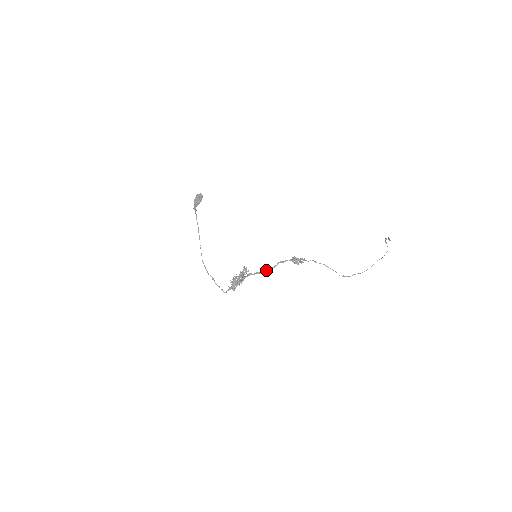
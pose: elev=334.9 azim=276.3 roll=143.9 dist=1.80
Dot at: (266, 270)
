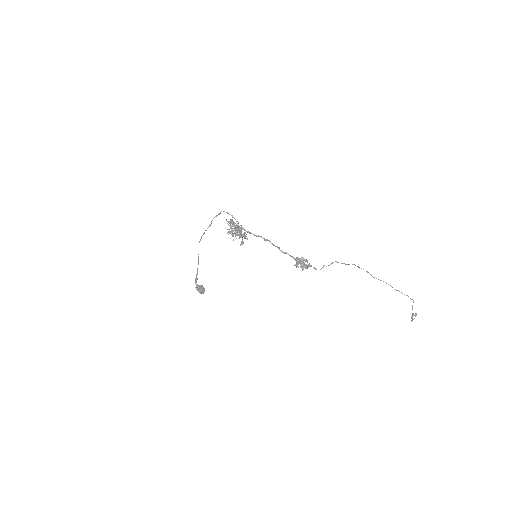
Dot at: (267, 240)
